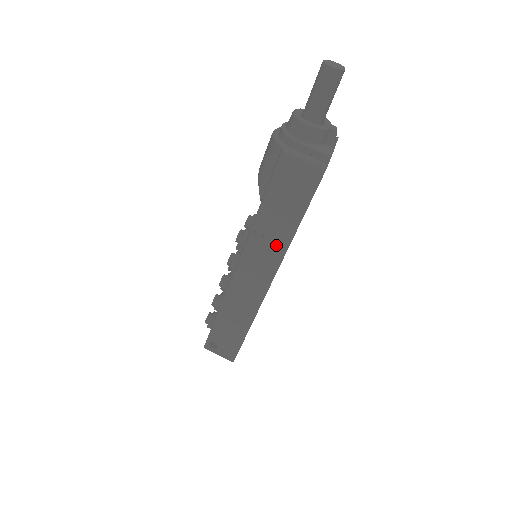
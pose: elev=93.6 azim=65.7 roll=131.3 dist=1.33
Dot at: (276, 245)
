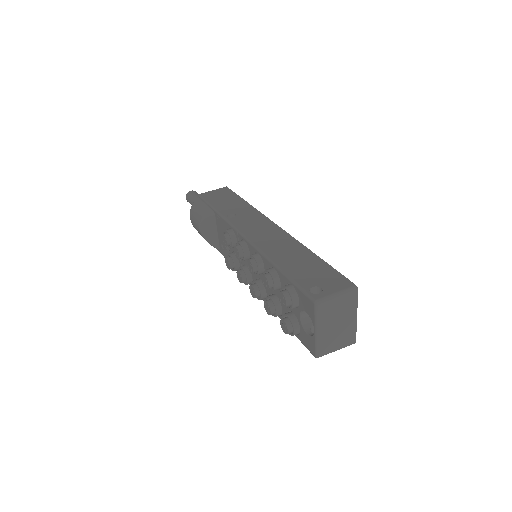
Dot at: (247, 212)
